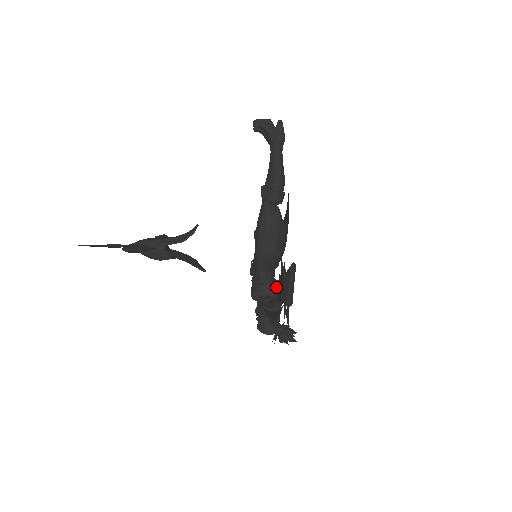
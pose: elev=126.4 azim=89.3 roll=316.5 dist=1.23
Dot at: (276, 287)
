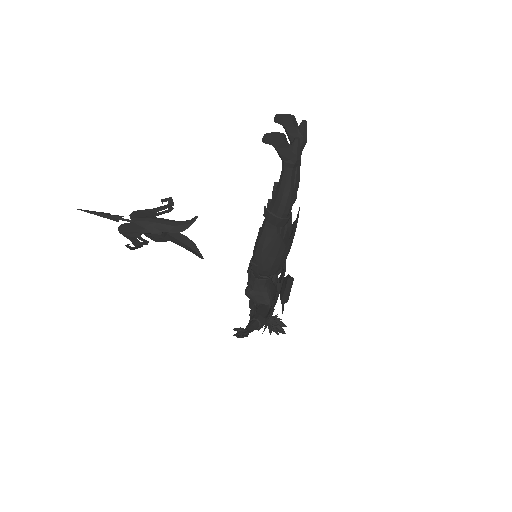
Dot at: (280, 271)
